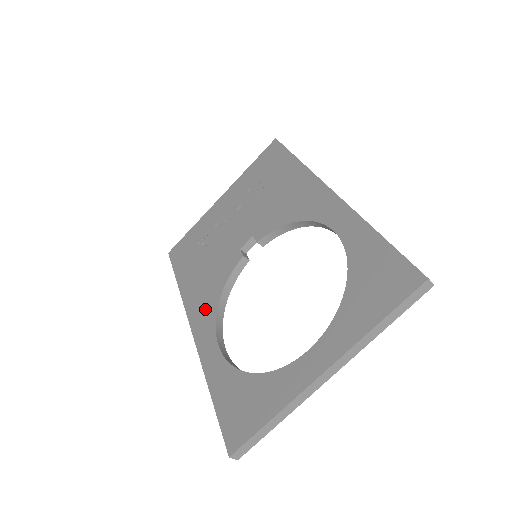
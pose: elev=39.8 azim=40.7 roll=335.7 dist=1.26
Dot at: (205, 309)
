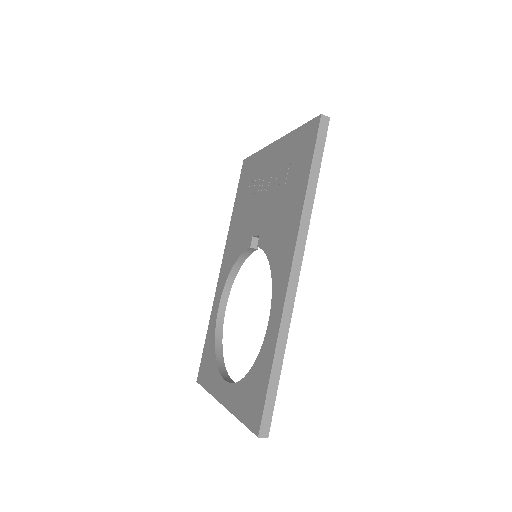
Dot at: (227, 263)
